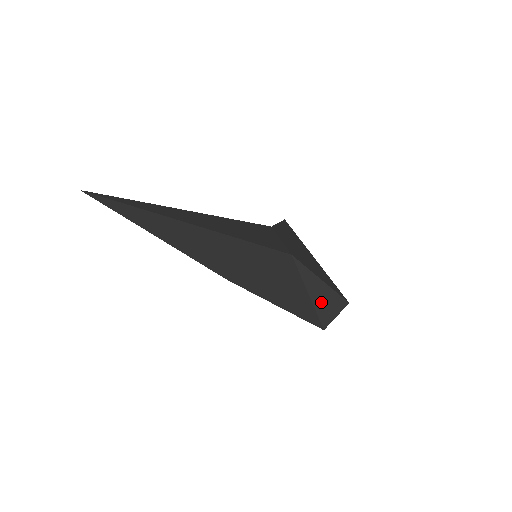
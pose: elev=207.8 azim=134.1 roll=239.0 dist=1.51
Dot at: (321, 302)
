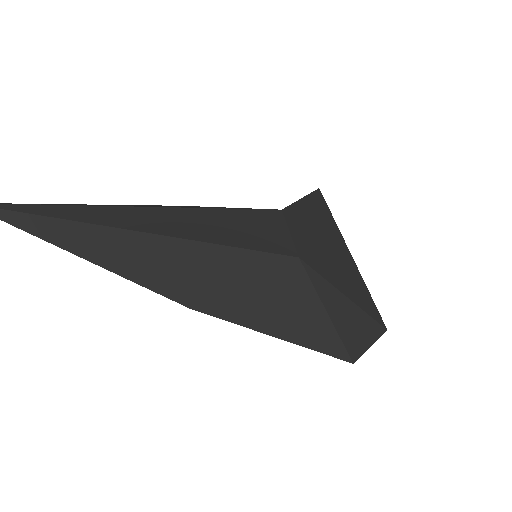
Dot at: (346, 325)
